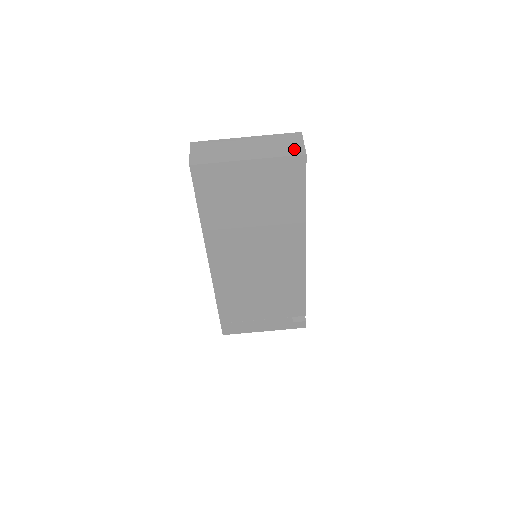
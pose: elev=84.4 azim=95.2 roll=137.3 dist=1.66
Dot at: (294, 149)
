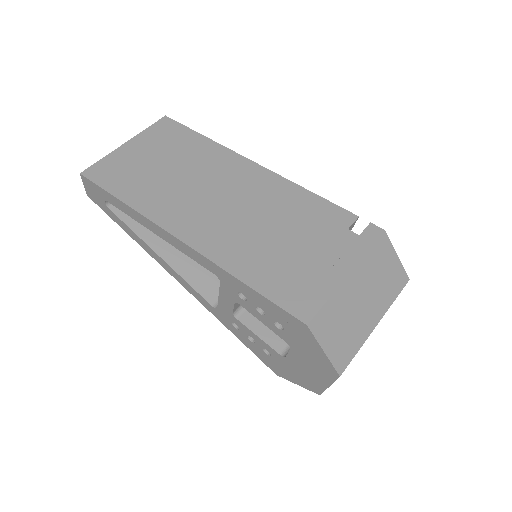
Dot at: occluded
